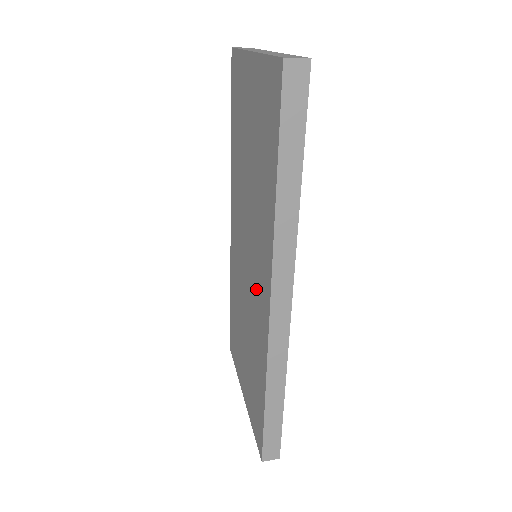
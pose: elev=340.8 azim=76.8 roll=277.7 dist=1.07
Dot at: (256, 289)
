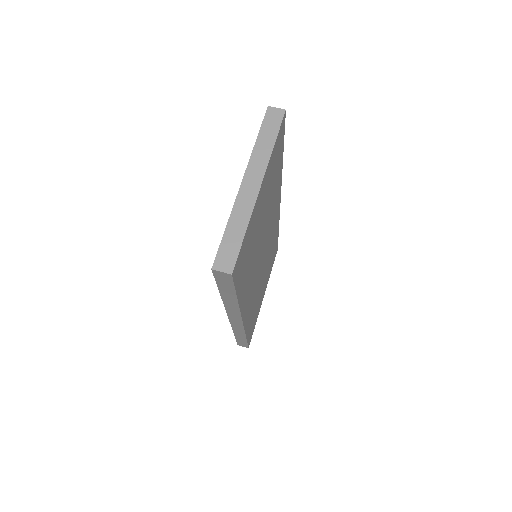
Dot at: occluded
